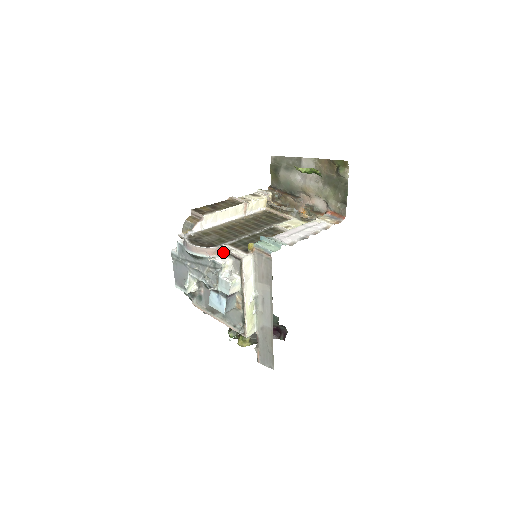
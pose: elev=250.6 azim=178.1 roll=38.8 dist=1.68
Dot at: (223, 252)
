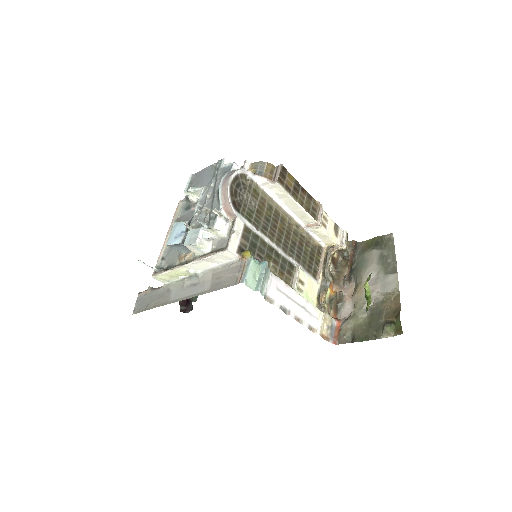
Dot at: (233, 222)
